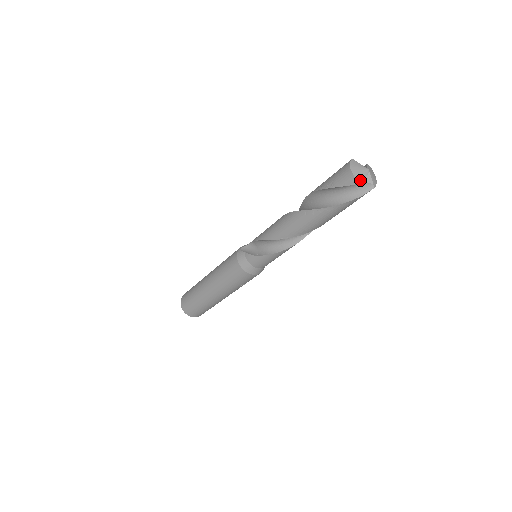
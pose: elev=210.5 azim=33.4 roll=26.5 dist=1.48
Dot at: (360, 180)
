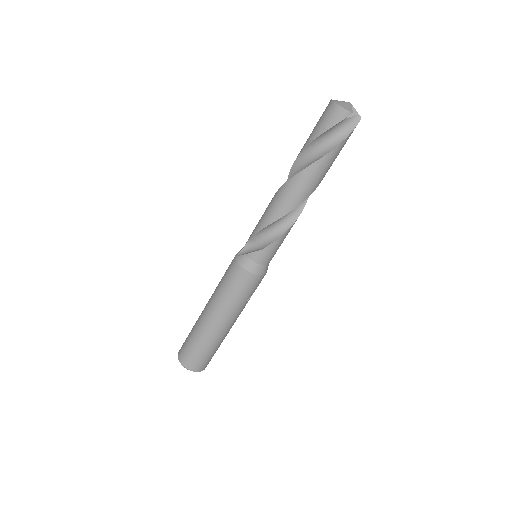
Dot at: (350, 111)
